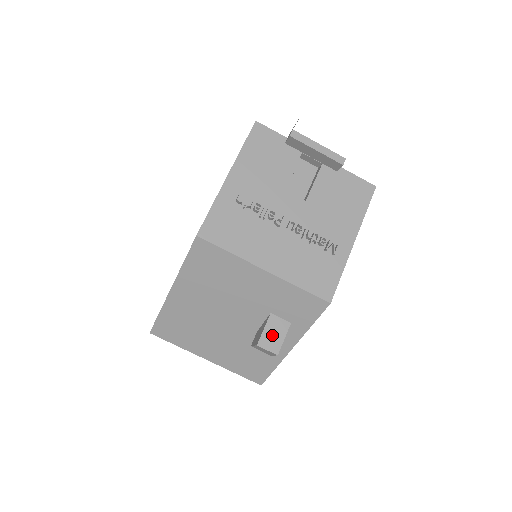
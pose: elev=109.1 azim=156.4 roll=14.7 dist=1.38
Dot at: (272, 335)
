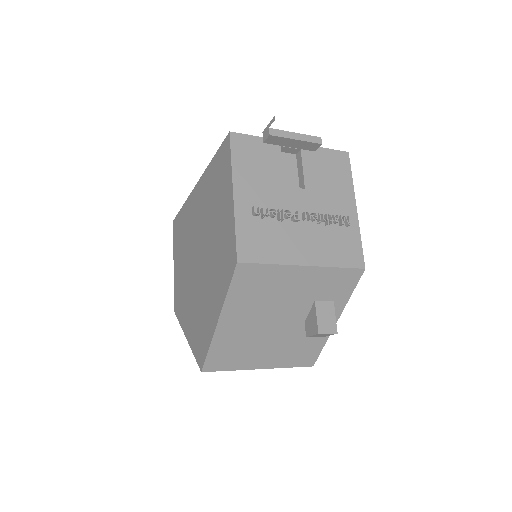
Dot at: (325, 319)
